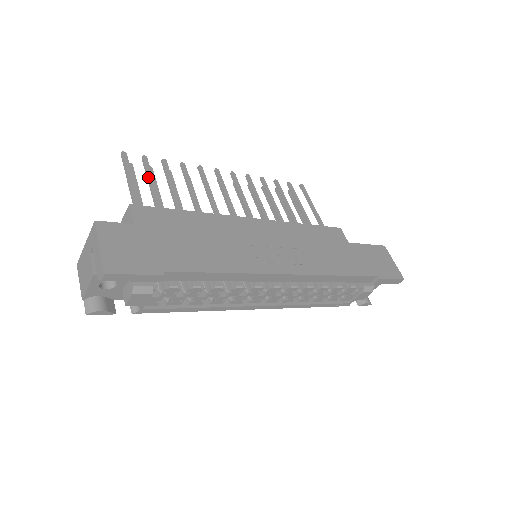
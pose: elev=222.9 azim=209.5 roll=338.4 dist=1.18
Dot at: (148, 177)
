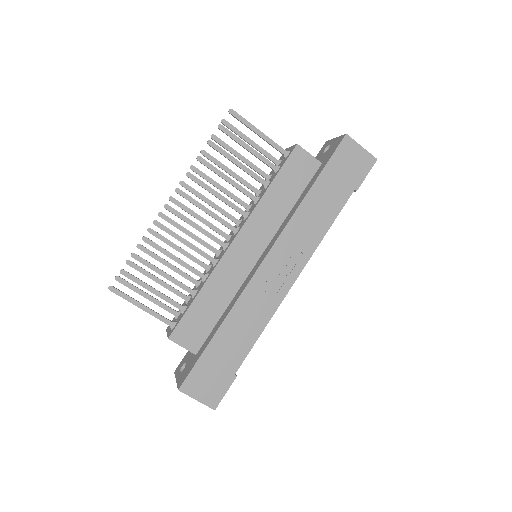
Dot at: occluded
